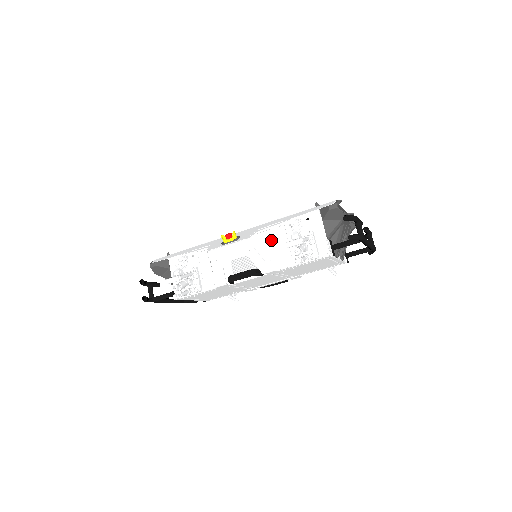
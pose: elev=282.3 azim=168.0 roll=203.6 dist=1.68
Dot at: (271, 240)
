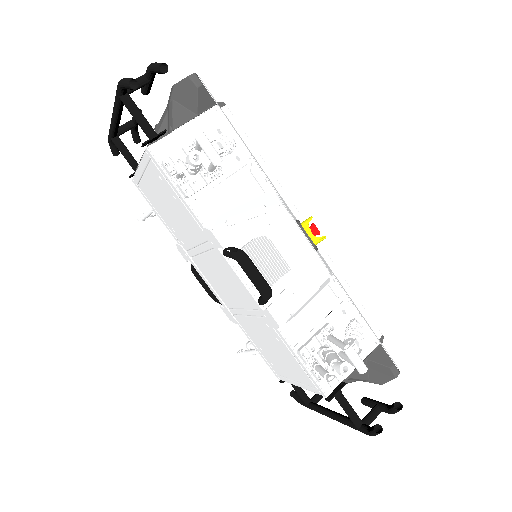
Dot at: (313, 292)
